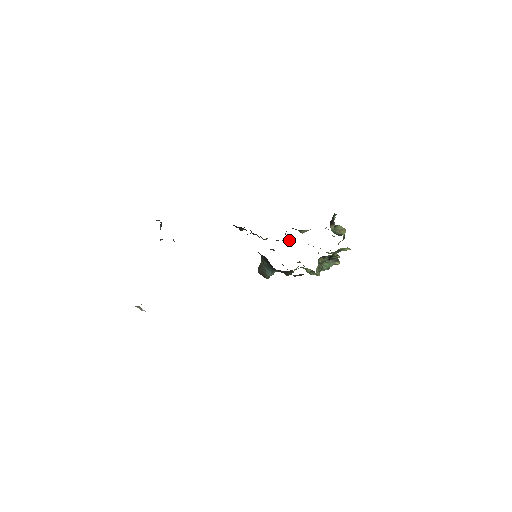
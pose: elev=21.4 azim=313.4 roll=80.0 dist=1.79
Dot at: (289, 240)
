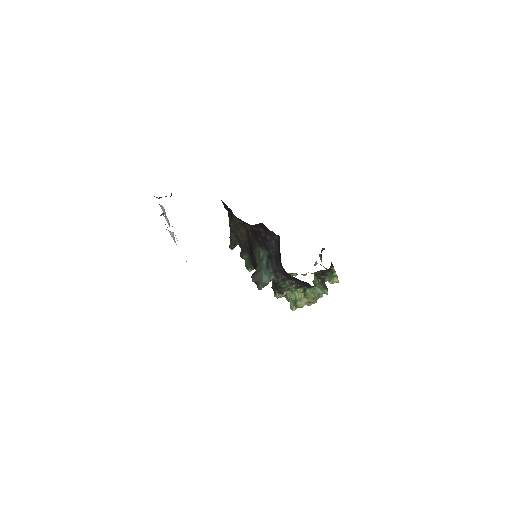
Dot at: occluded
